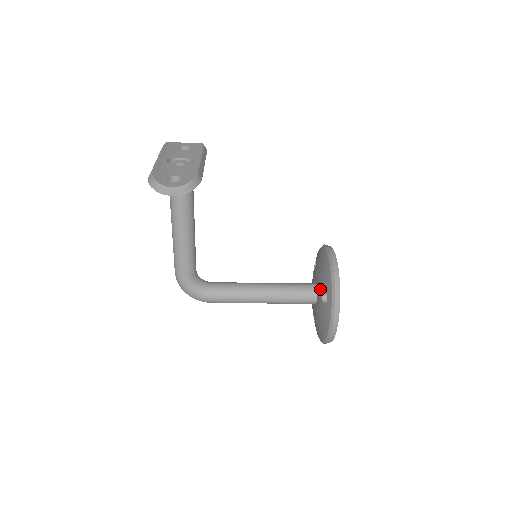
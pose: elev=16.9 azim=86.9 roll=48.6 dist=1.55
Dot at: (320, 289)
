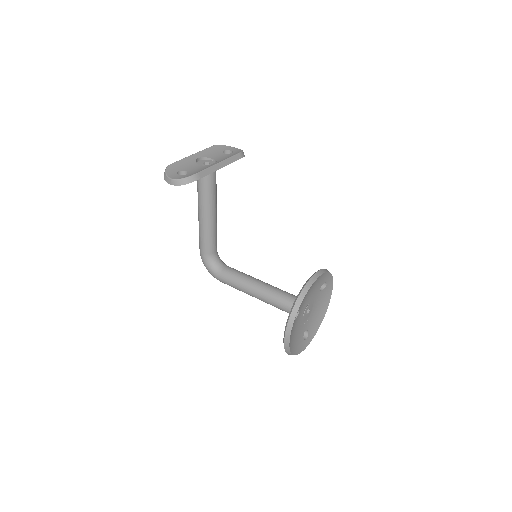
Dot at: occluded
